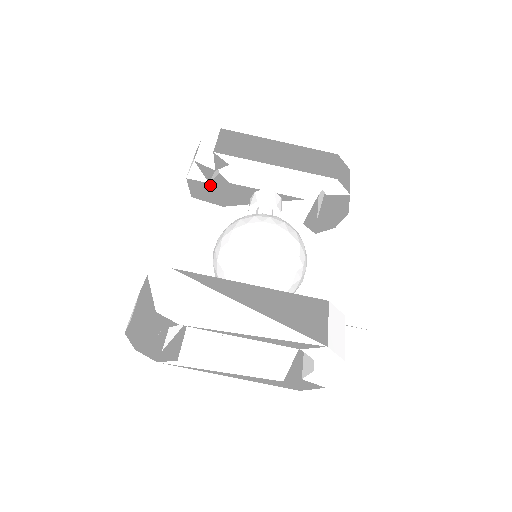
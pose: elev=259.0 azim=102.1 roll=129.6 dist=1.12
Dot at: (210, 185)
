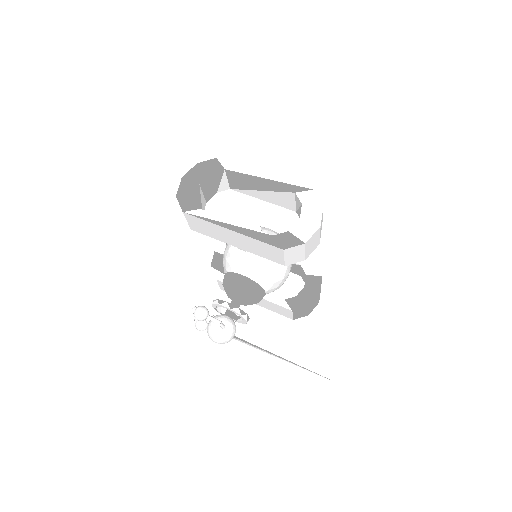
Dot at: occluded
